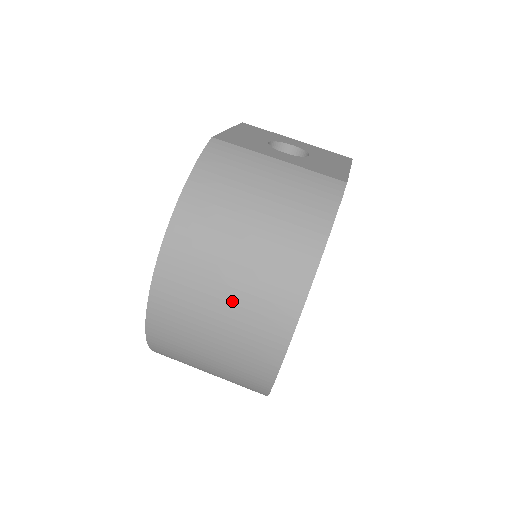
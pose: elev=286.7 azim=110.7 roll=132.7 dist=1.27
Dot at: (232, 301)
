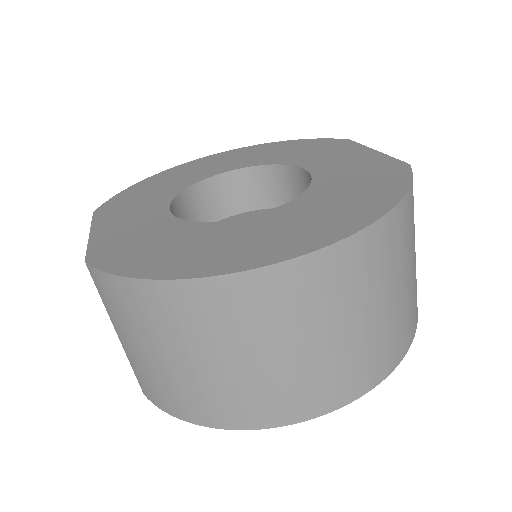
Dot at: (343, 341)
